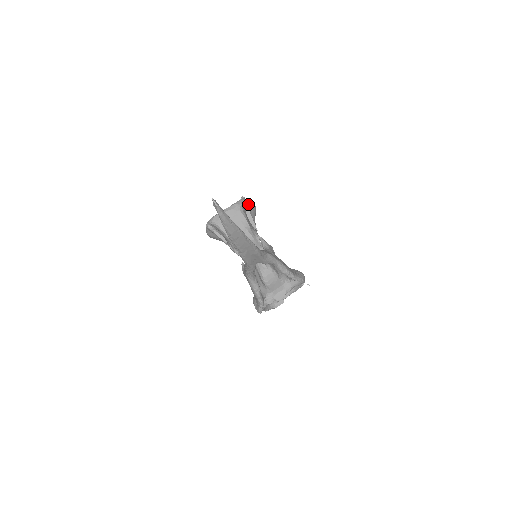
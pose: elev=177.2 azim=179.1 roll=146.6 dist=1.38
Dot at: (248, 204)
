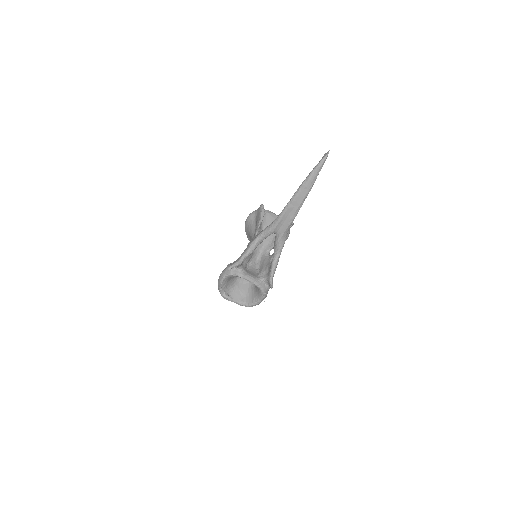
Dot at: occluded
